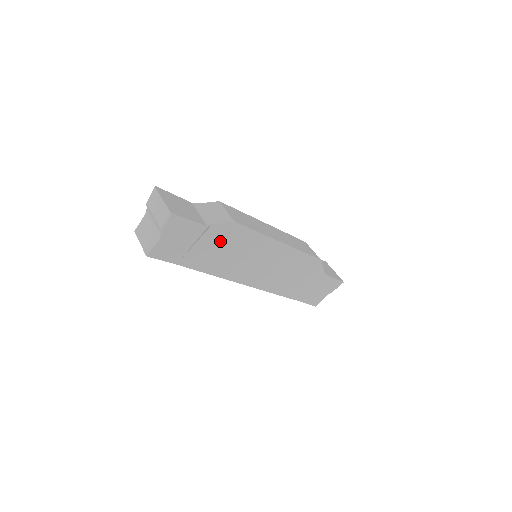
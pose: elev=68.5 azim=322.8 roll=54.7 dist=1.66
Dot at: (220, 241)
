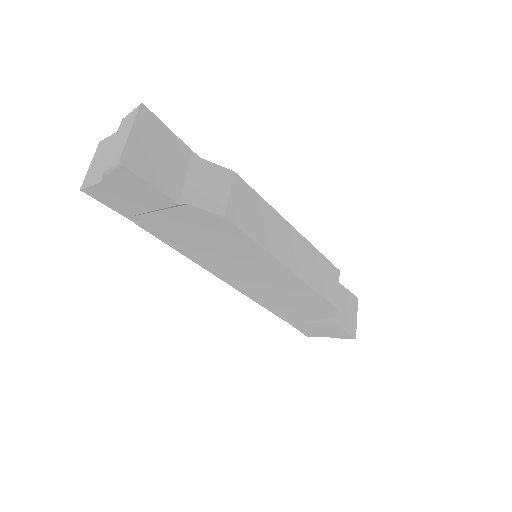
Dot at: (197, 226)
